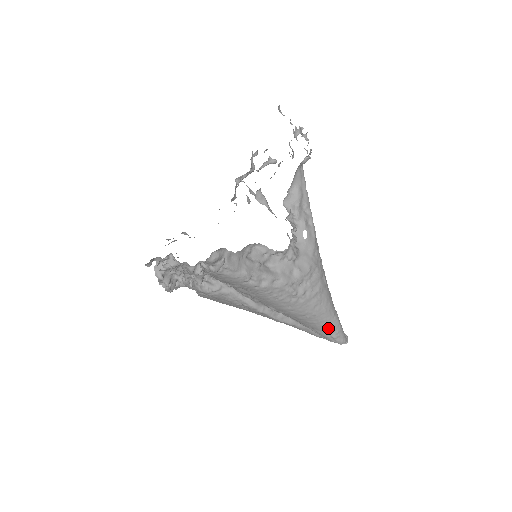
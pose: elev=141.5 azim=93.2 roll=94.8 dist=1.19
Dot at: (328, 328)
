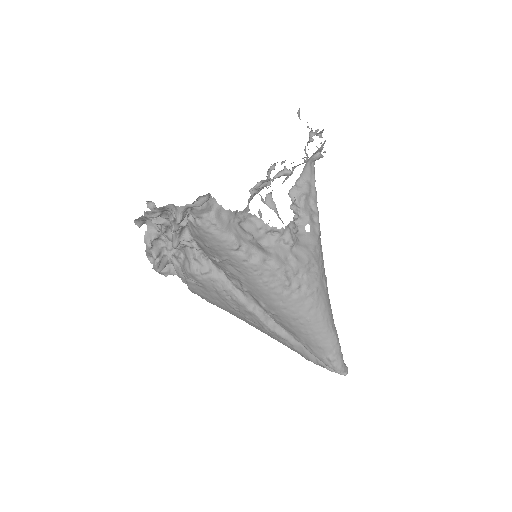
Dot at: (324, 344)
